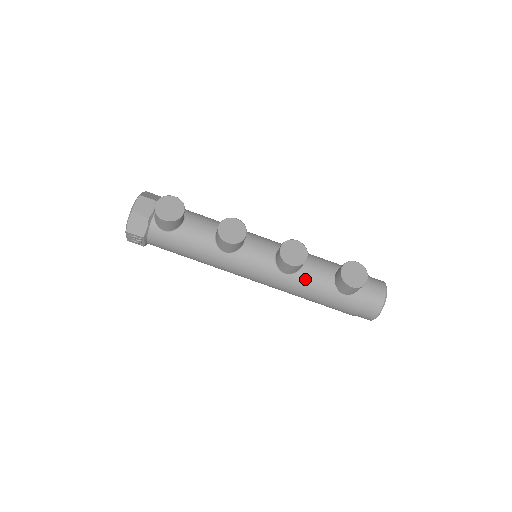
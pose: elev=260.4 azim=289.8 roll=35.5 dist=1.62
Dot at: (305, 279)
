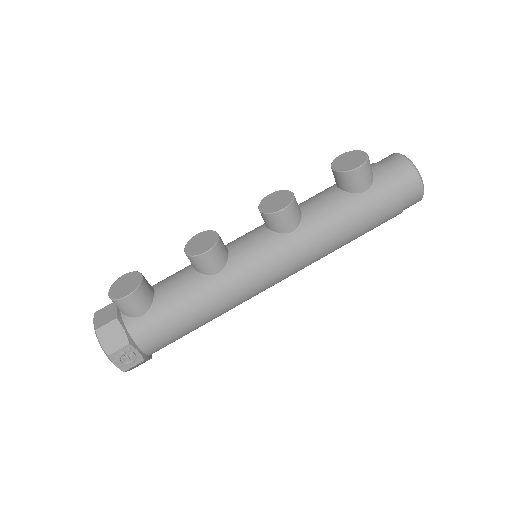
Dot at: (316, 217)
